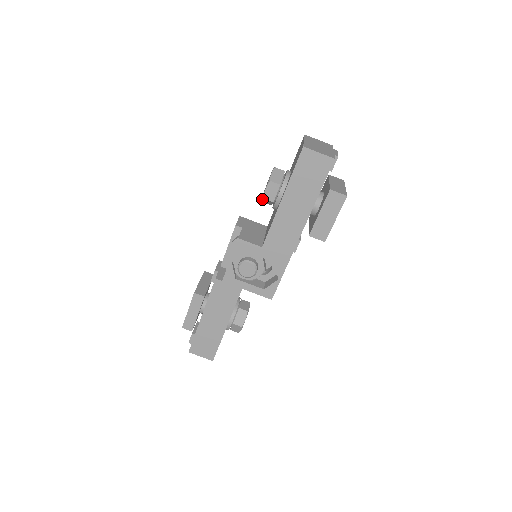
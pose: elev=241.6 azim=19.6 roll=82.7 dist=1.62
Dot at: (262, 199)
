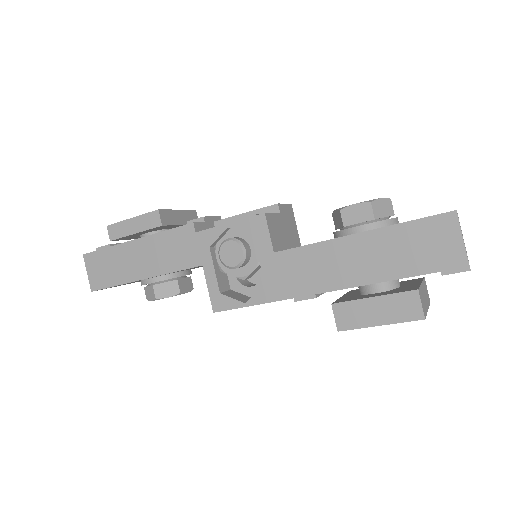
Dot at: (337, 210)
